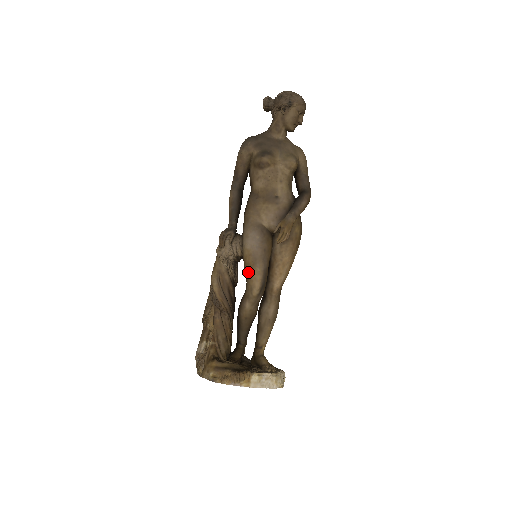
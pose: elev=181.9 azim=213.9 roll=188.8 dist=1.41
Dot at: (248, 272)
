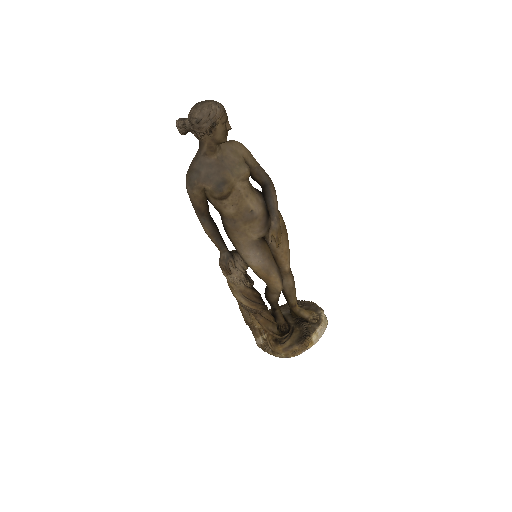
Dot at: (266, 281)
